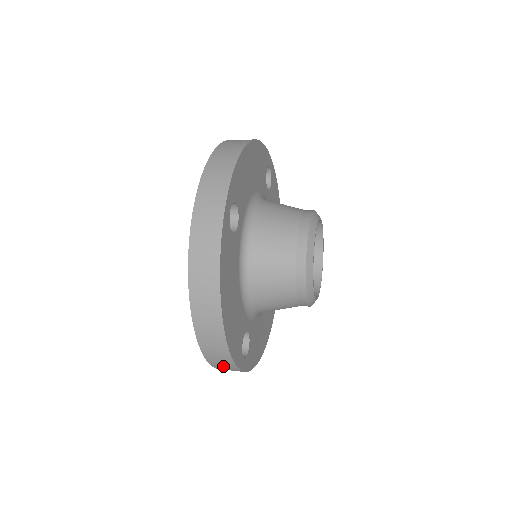
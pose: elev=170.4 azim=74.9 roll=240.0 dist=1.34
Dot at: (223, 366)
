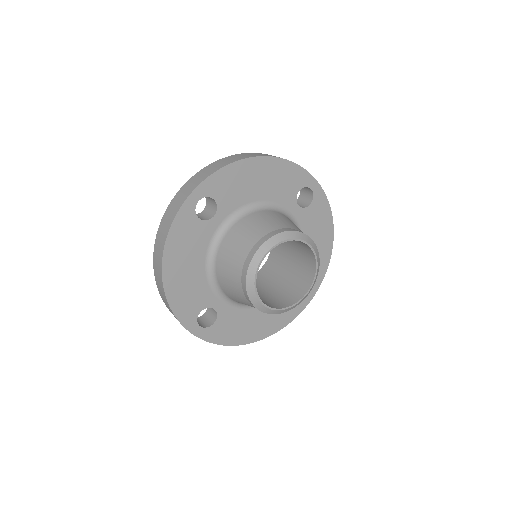
Dot at: occluded
